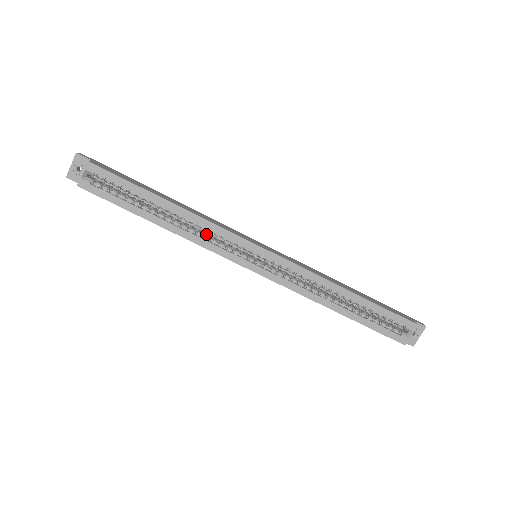
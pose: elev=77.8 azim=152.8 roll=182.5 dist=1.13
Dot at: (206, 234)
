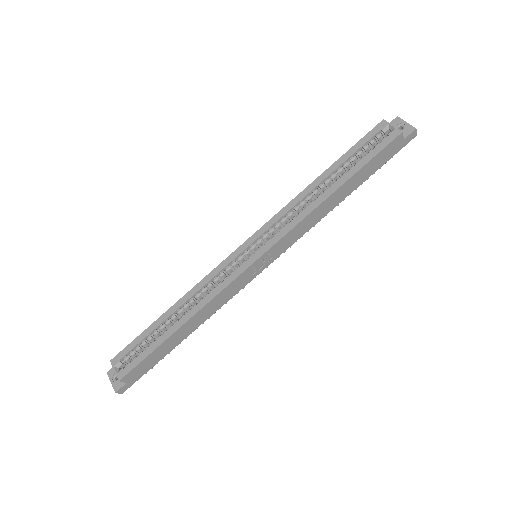
Dot at: occluded
